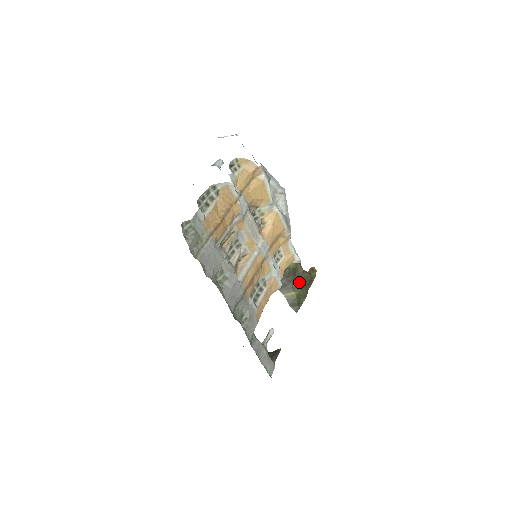
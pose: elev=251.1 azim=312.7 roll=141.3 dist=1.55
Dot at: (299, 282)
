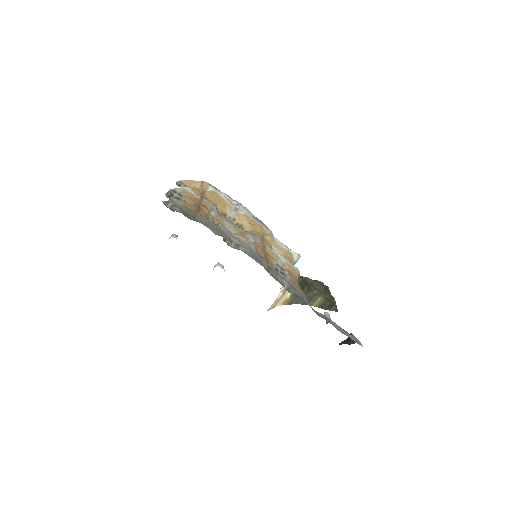
Dot at: (316, 289)
